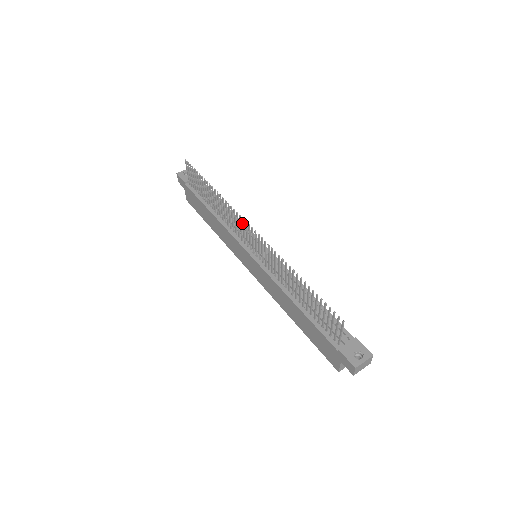
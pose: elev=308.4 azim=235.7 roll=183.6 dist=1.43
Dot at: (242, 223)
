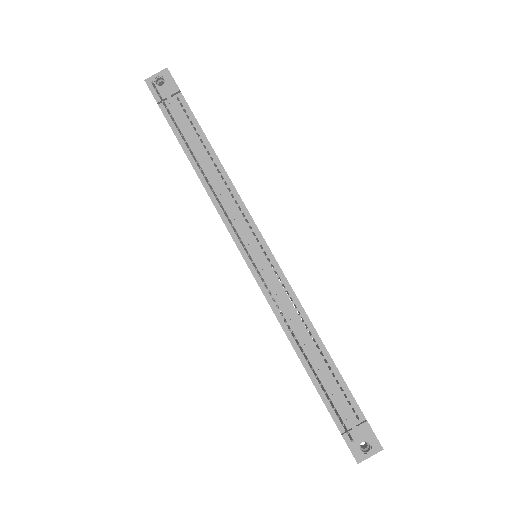
Dot at: occluded
